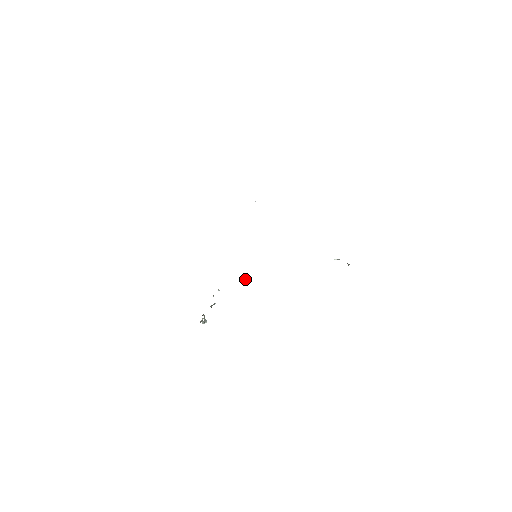
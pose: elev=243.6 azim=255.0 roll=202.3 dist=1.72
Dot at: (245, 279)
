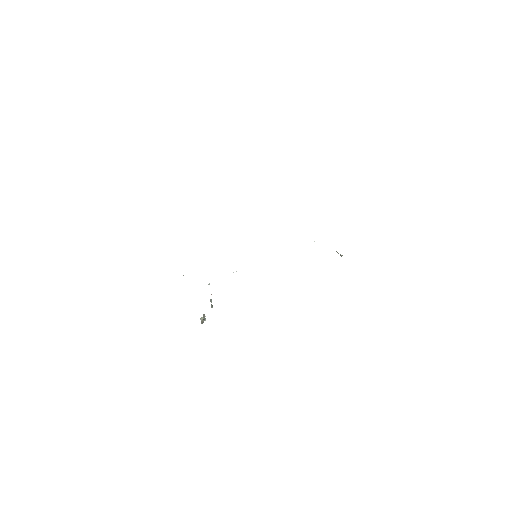
Dot at: (236, 271)
